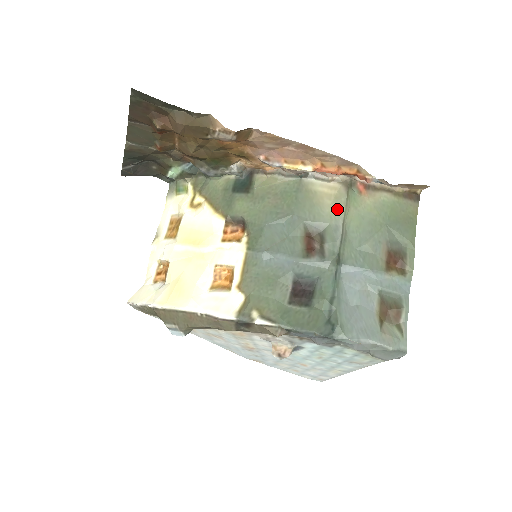
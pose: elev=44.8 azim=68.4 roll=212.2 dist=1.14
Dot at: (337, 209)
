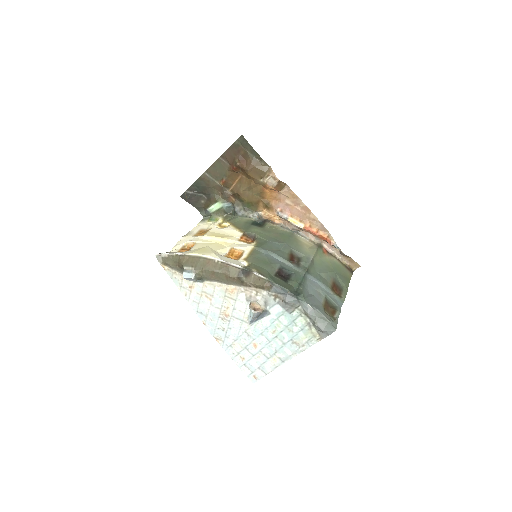
Dot at: (311, 252)
